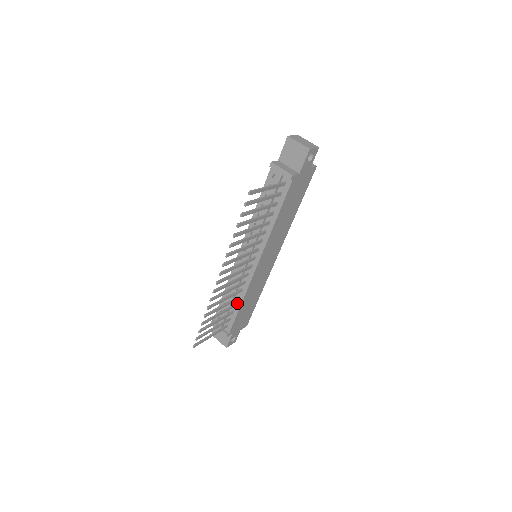
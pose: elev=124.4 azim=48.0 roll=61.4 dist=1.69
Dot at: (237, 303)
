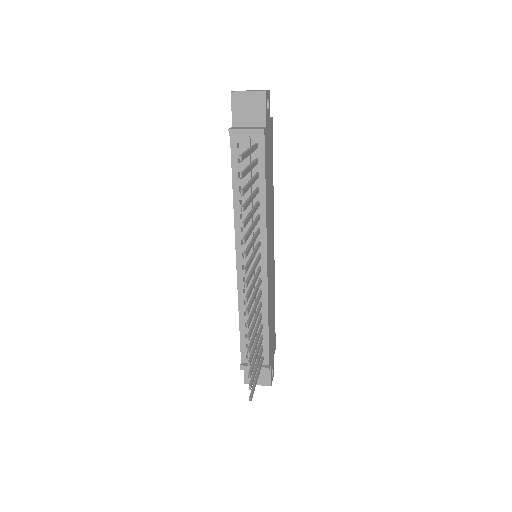
Dot at: (262, 323)
